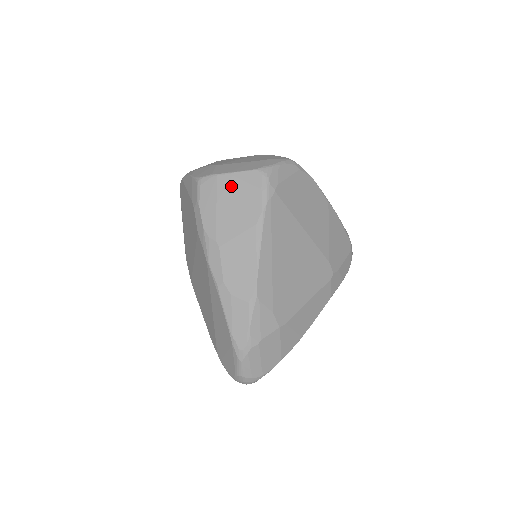
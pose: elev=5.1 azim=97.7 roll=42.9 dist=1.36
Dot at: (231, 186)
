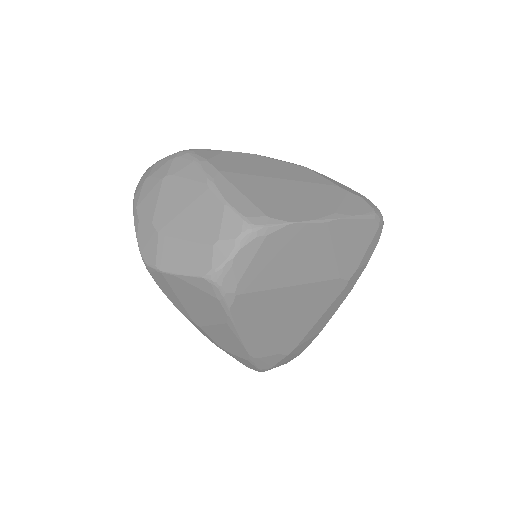
Dot at: (182, 286)
